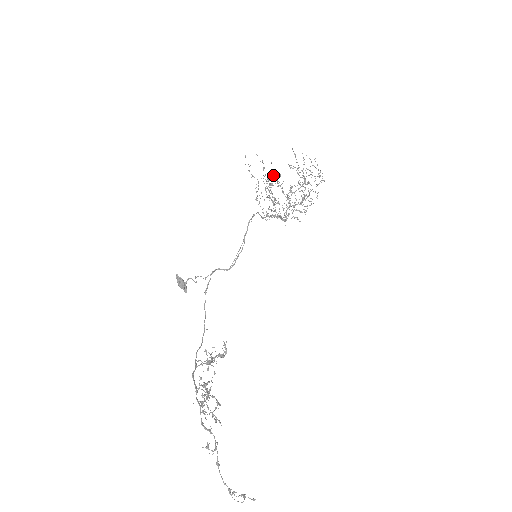
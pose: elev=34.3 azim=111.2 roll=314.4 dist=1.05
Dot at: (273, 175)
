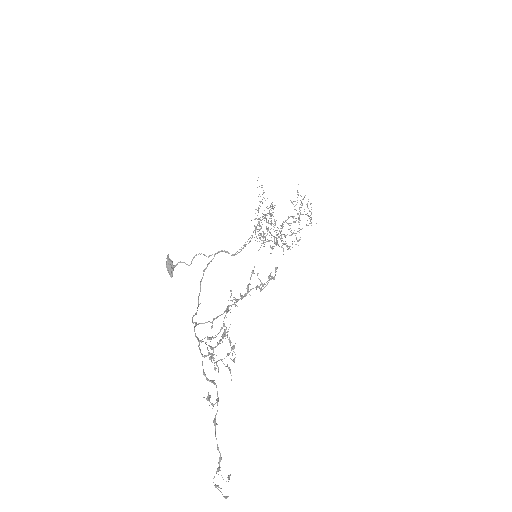
Dot at: (271, 206)
